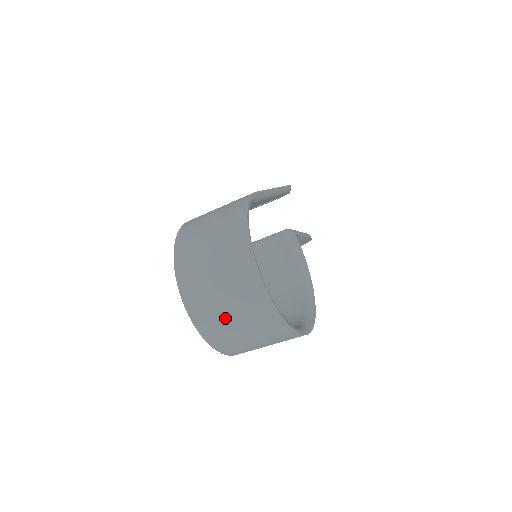
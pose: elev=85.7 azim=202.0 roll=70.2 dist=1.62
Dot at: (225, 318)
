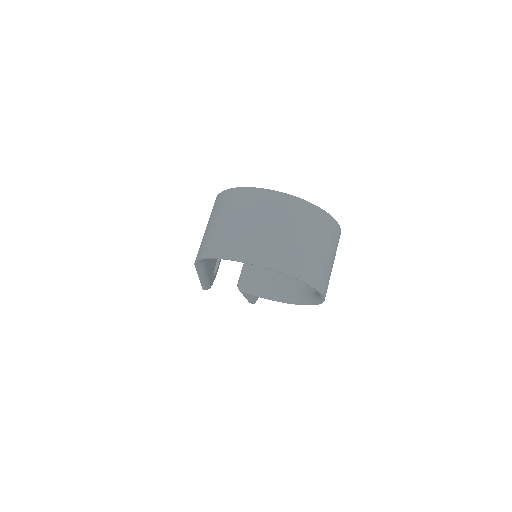
Dot at: (293, 244)
